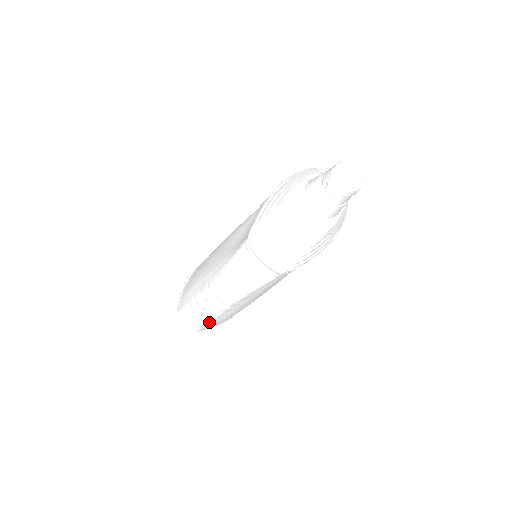
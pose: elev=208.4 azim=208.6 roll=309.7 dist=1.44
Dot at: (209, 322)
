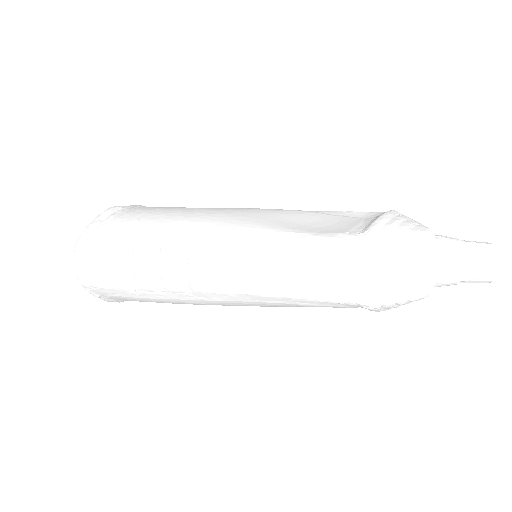
Dot at: (135, 288)
